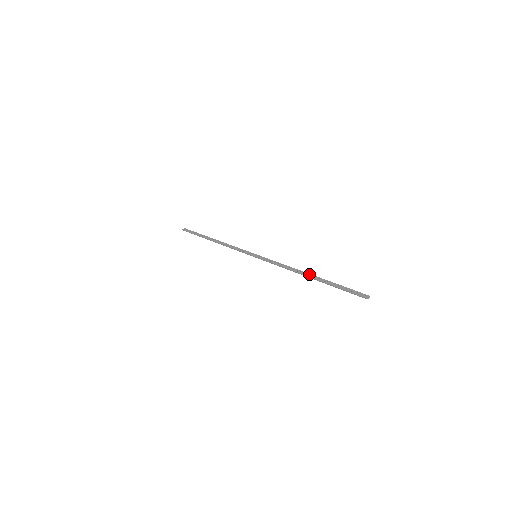
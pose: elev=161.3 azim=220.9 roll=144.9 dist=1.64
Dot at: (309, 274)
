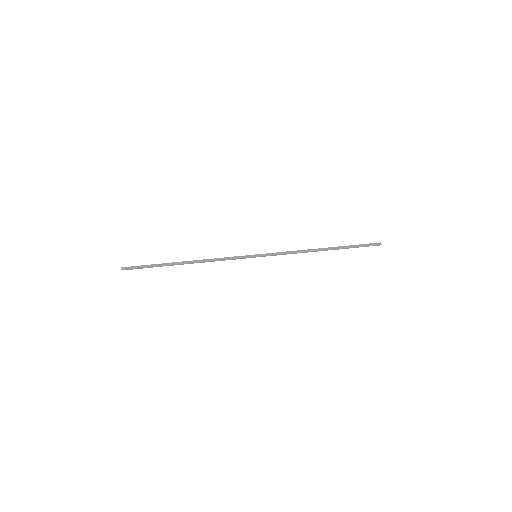
Dot at: (323, 248)
